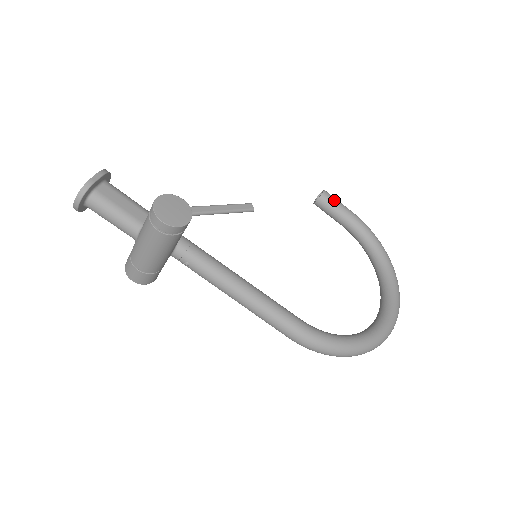
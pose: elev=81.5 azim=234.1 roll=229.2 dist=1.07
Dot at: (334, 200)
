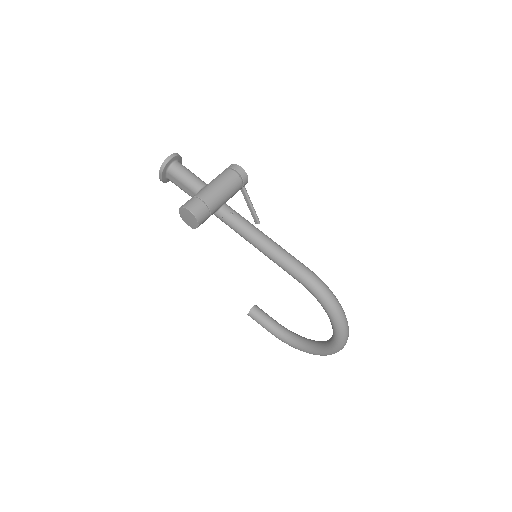
Dot at: (263, 311)
